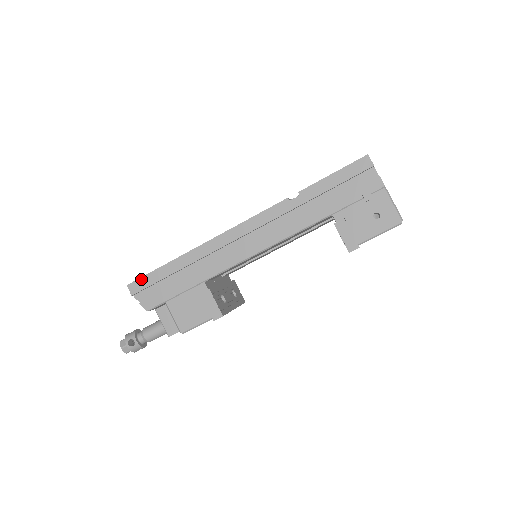
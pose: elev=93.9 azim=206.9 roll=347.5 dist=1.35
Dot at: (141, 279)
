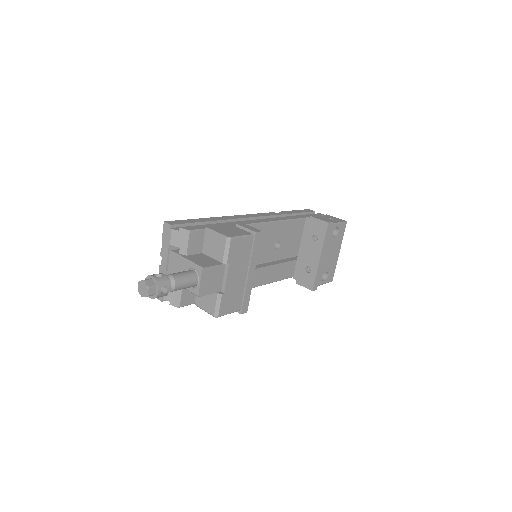
Dot at: (177, 221)
